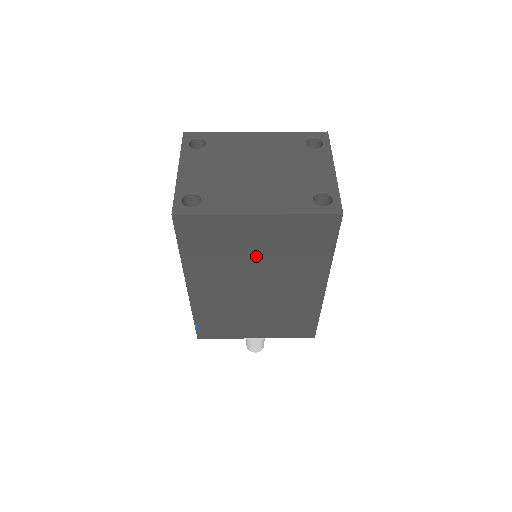
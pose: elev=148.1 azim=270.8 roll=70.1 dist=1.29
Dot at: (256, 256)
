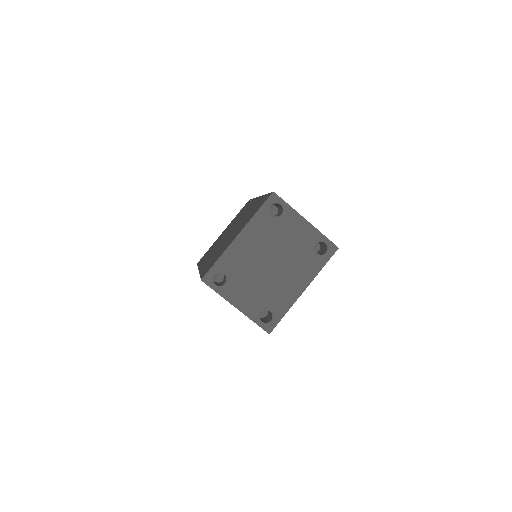
Dot at: occluded
